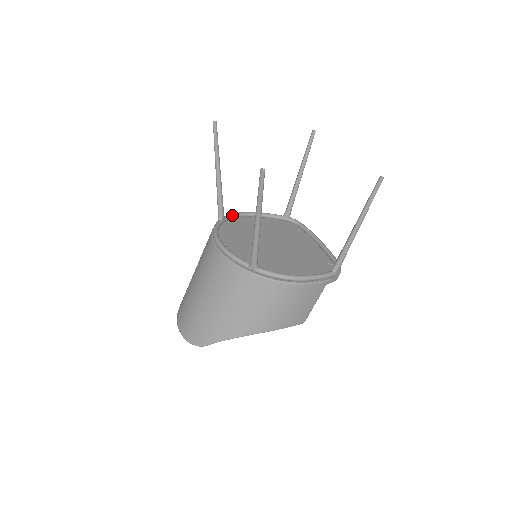
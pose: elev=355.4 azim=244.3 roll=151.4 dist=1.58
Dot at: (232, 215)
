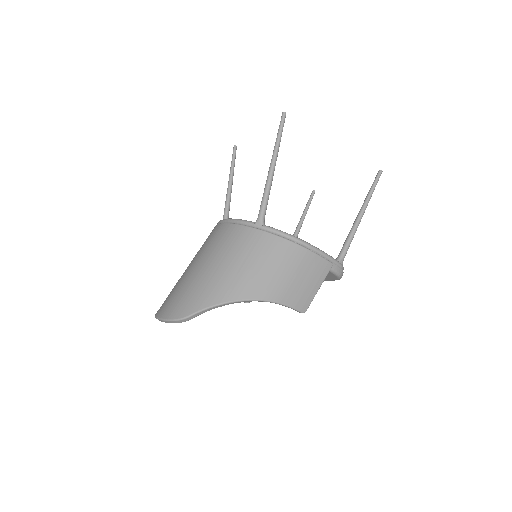
Dot at: occluded
